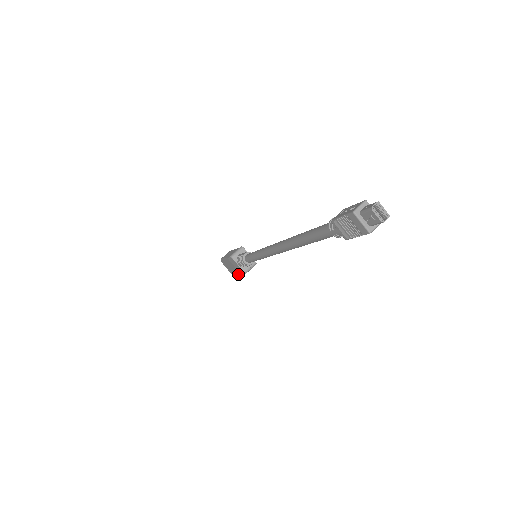
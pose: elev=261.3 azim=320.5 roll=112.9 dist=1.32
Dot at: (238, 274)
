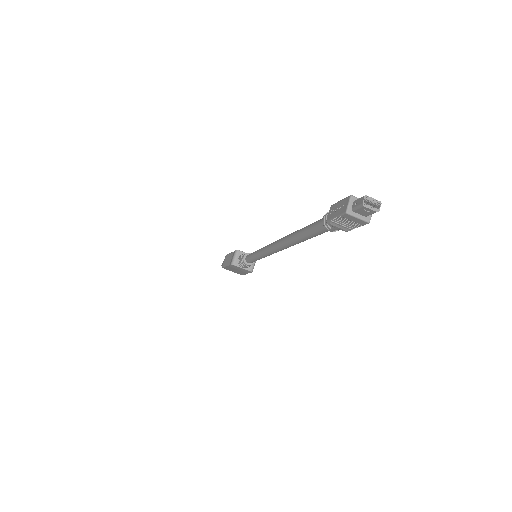
Dot at: (245, 273)
